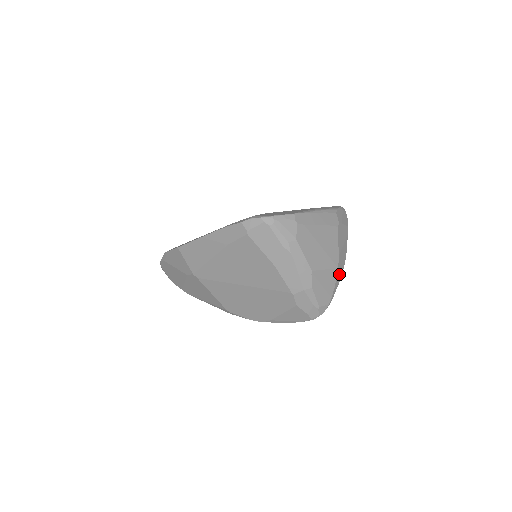
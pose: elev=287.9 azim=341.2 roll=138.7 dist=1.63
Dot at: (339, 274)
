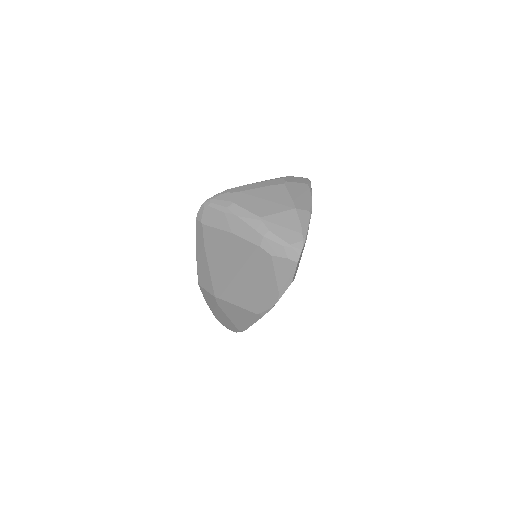
Dot at: (303, 214)
